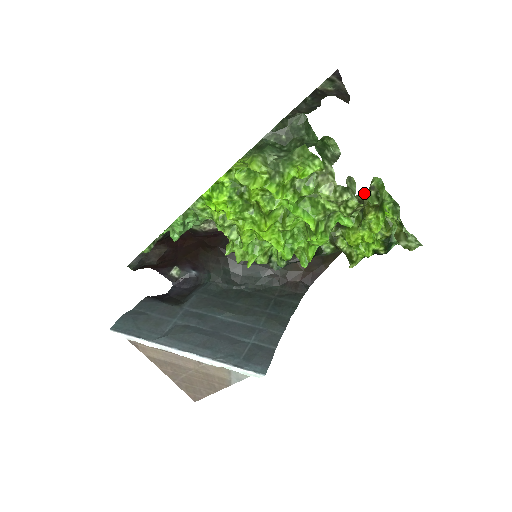
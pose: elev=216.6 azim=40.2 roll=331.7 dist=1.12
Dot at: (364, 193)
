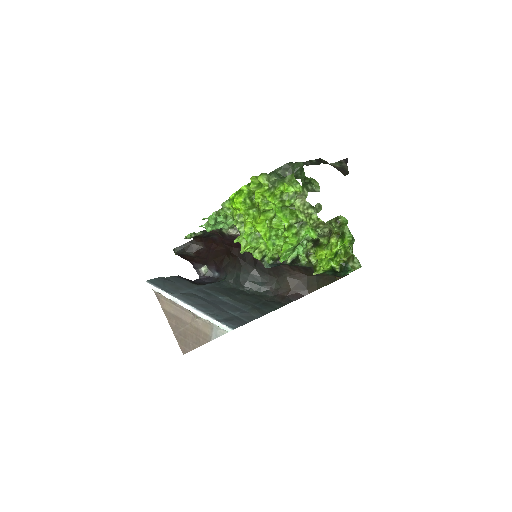
Dot at: (330, 221)
